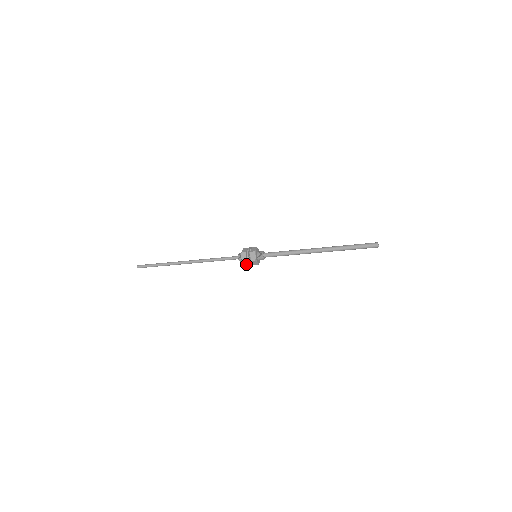
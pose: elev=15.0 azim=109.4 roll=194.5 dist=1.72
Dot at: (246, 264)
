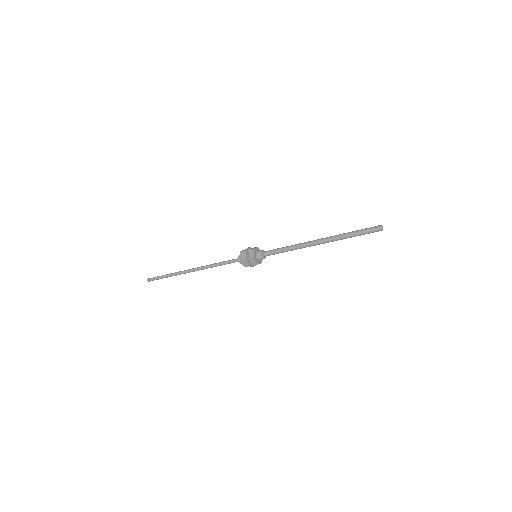
Dot at: (245, 264)
